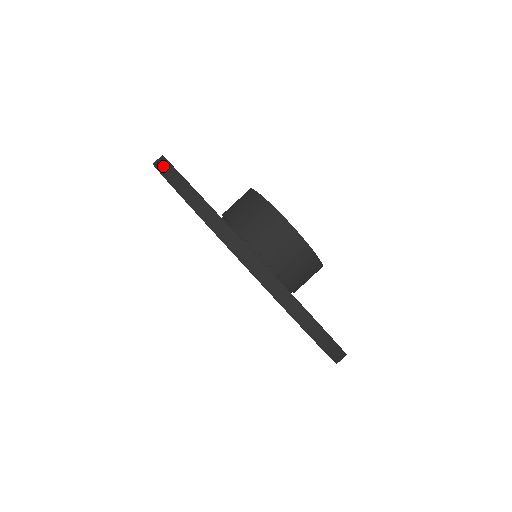
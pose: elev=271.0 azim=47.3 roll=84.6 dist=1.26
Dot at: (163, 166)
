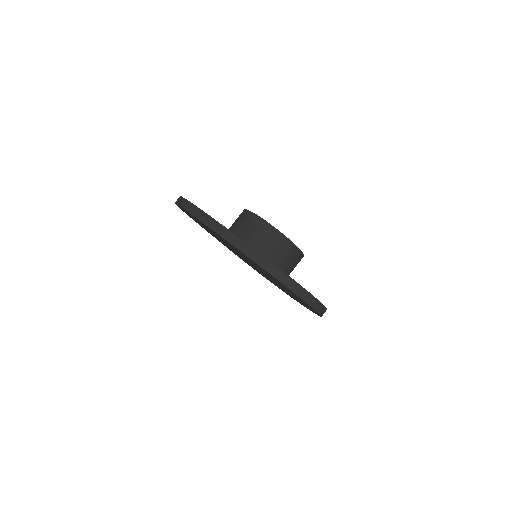
Dot at: (181, 201)
